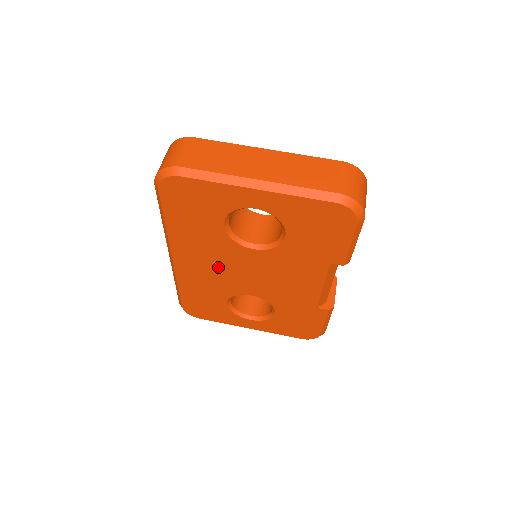
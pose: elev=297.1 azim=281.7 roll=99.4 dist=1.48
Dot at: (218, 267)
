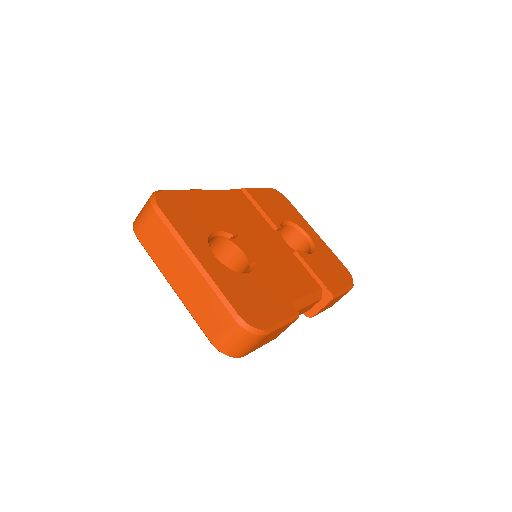
Dot at: occluded
